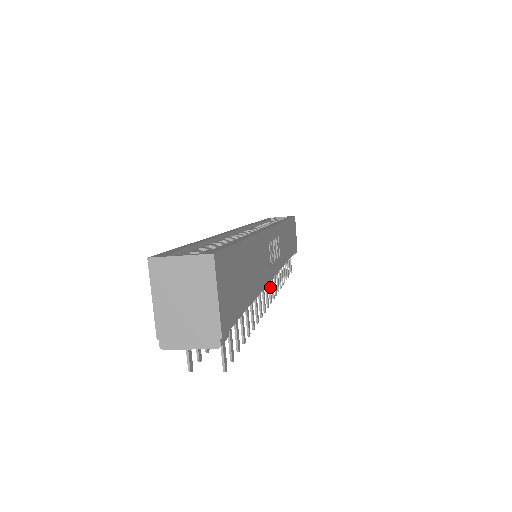
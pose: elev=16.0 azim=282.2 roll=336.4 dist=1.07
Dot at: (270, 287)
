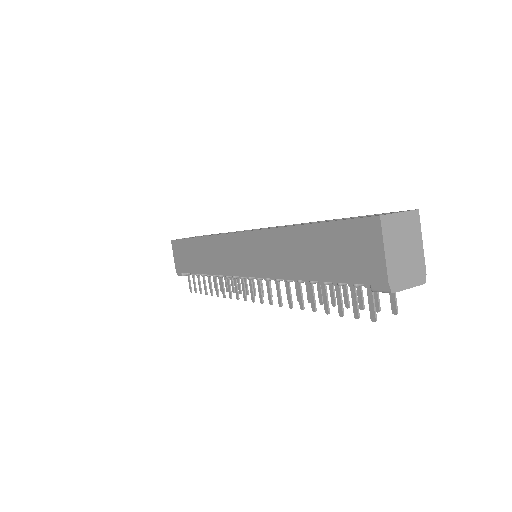
Dot at: occluded
